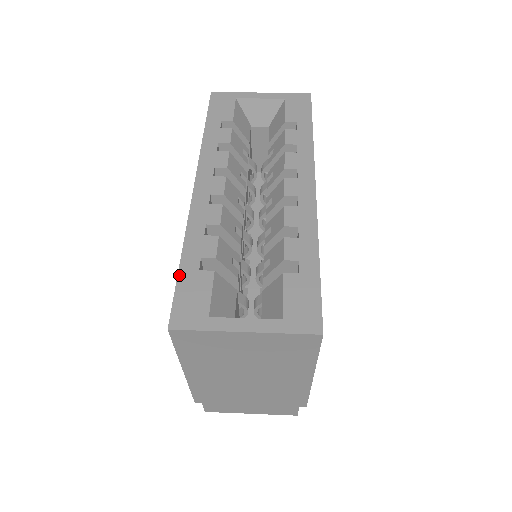
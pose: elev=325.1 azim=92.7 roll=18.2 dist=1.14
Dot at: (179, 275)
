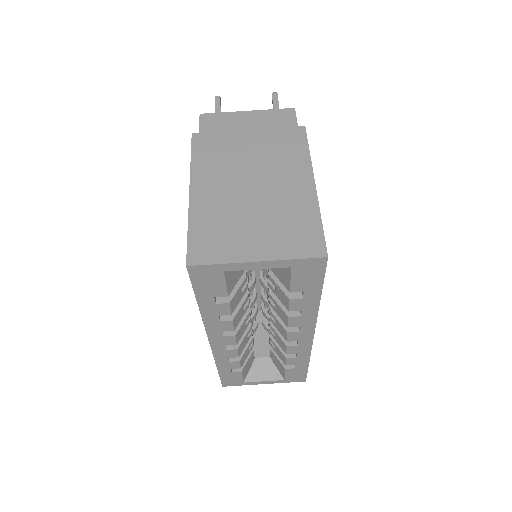
Dot at: (220, 375)
